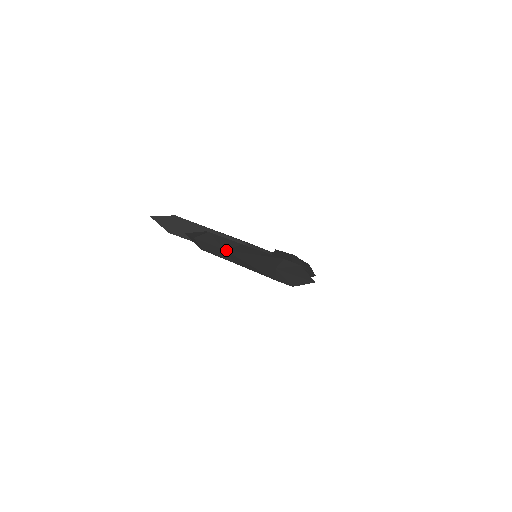
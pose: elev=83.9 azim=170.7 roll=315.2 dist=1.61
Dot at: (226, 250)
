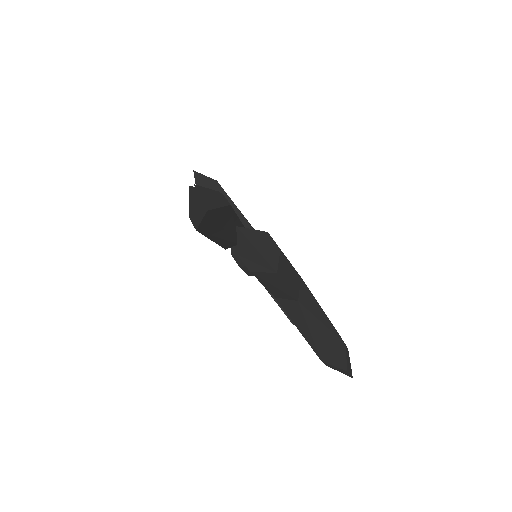
Dot at: occluded
